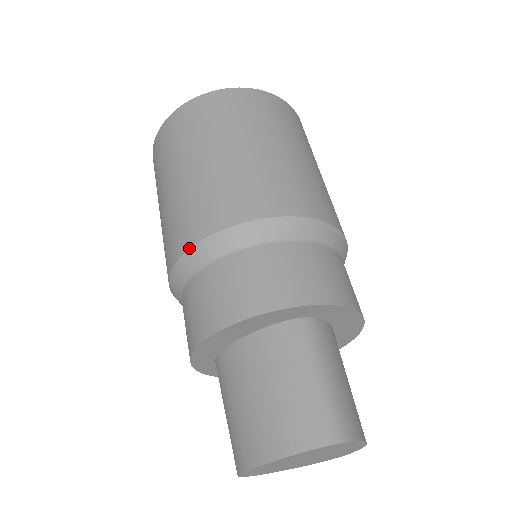
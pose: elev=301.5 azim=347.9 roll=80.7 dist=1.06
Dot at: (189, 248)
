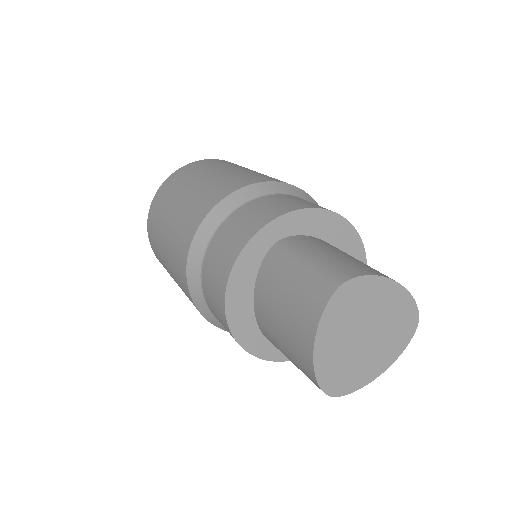
Dot at: (186, 280)
